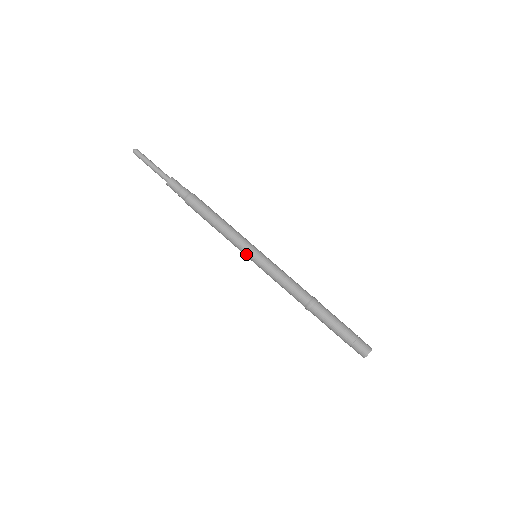
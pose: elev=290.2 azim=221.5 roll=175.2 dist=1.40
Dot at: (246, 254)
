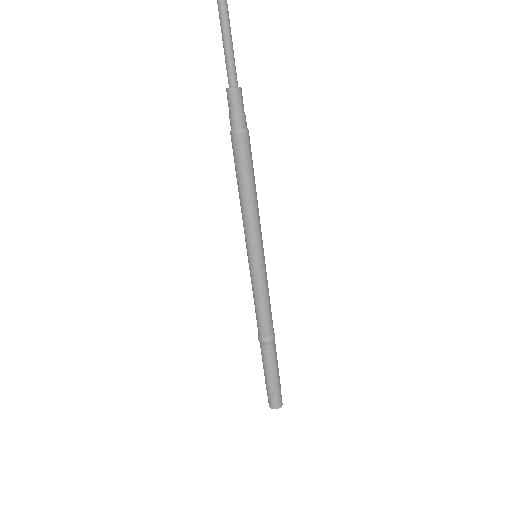
Dot at: (248, 248)
